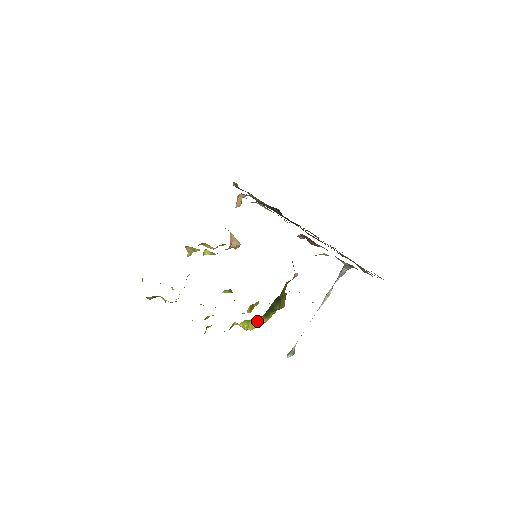
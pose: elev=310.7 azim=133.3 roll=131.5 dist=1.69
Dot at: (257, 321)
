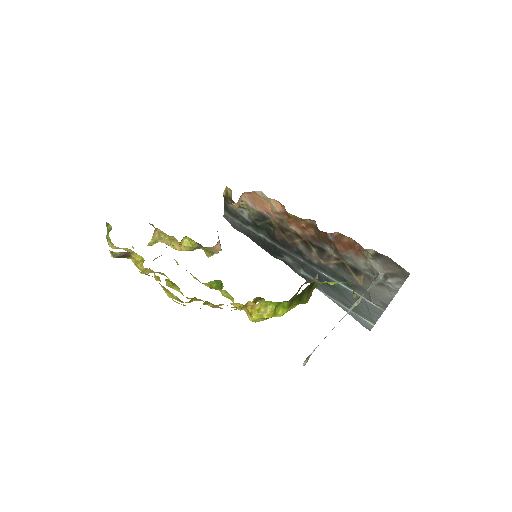
Dot at: (275, 309)
